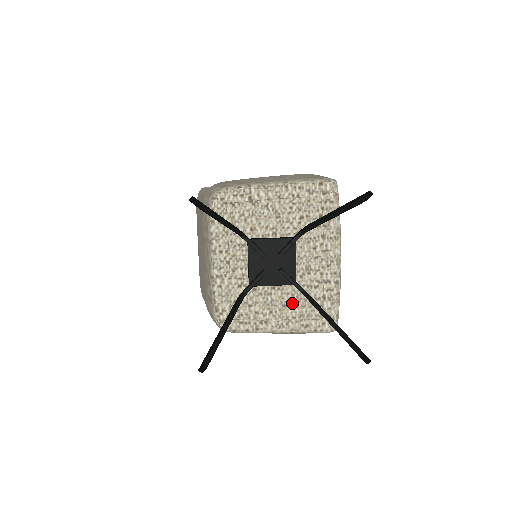
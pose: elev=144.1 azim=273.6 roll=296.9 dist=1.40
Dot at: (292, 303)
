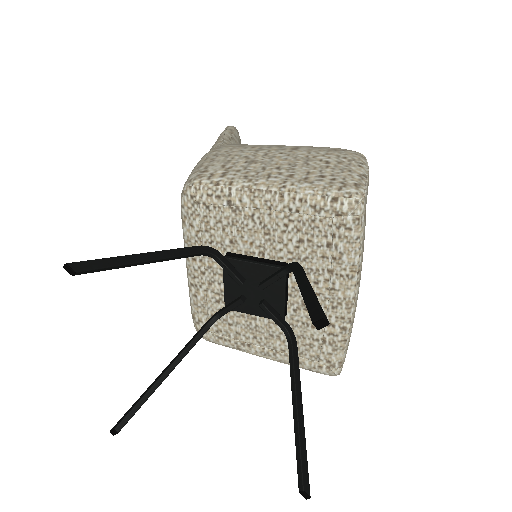
Dot at: (281, 335)
